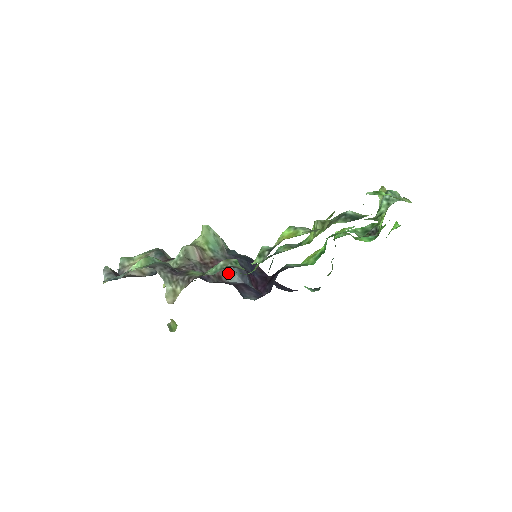
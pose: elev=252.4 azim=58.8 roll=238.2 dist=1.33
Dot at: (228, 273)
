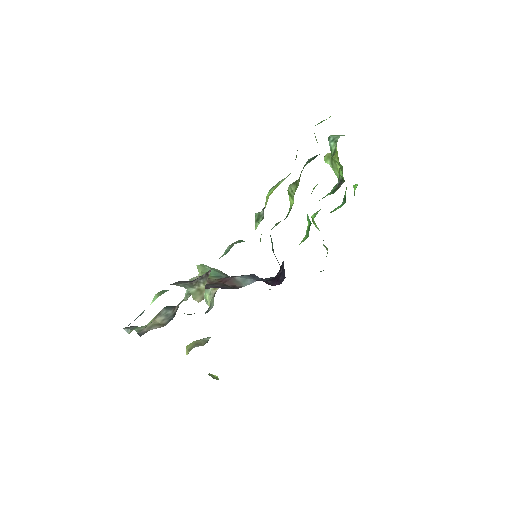
Dot at: (239, 281)
